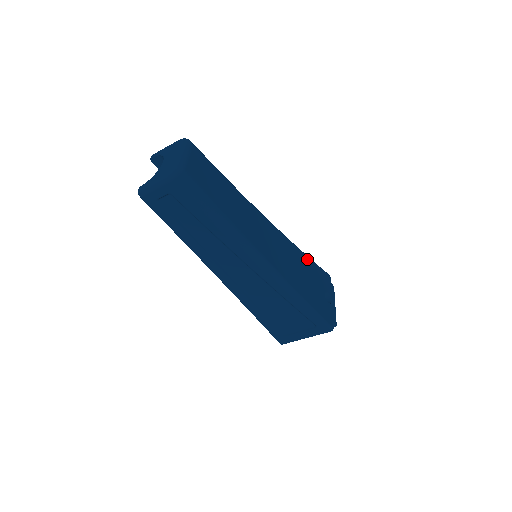
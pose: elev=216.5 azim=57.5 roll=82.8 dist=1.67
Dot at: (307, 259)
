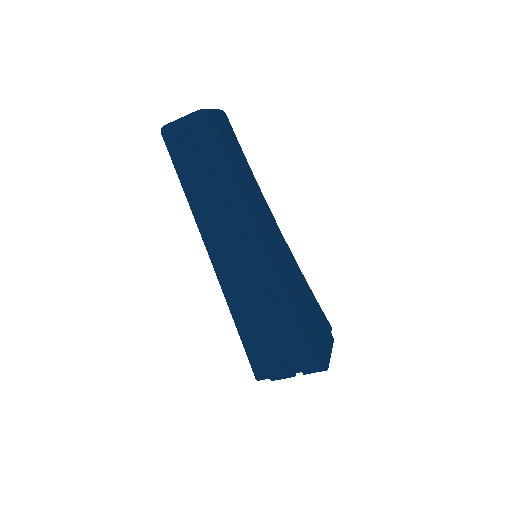
Dot at: (310, 291)
